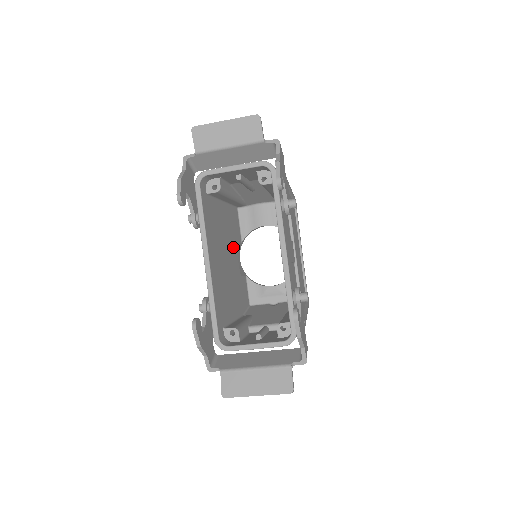
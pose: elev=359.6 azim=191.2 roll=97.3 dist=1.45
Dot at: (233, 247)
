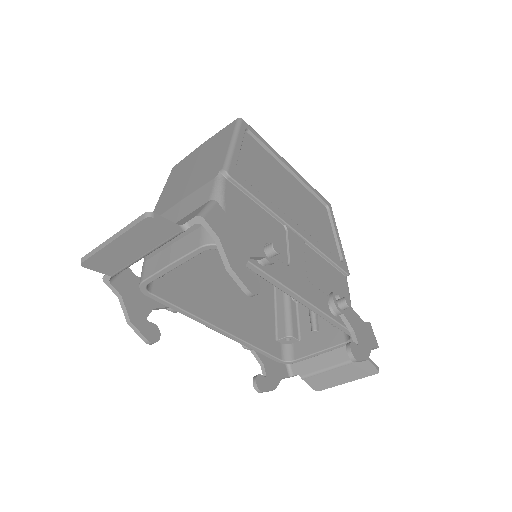
Dot at: occluded
